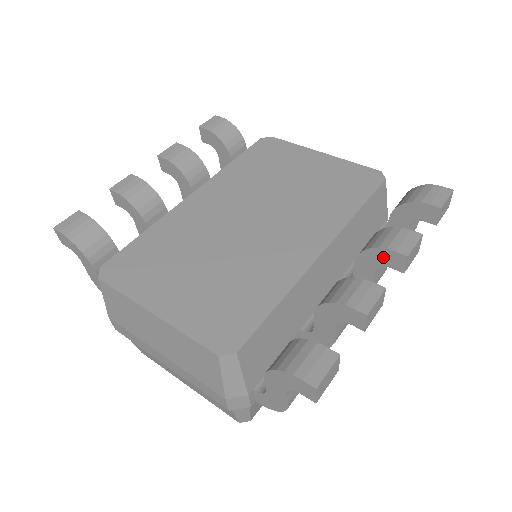
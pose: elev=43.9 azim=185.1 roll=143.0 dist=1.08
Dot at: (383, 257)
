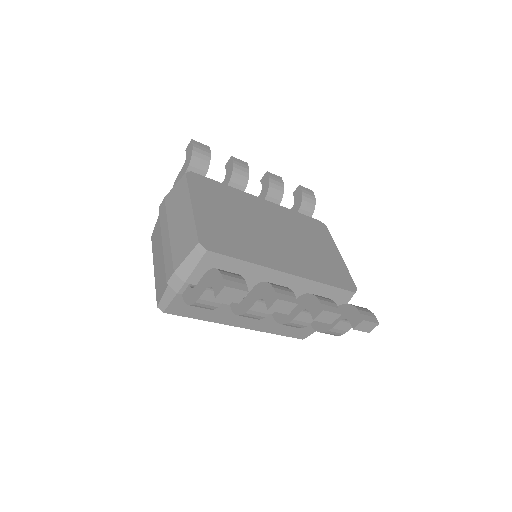
Dot at: (312, 303)
